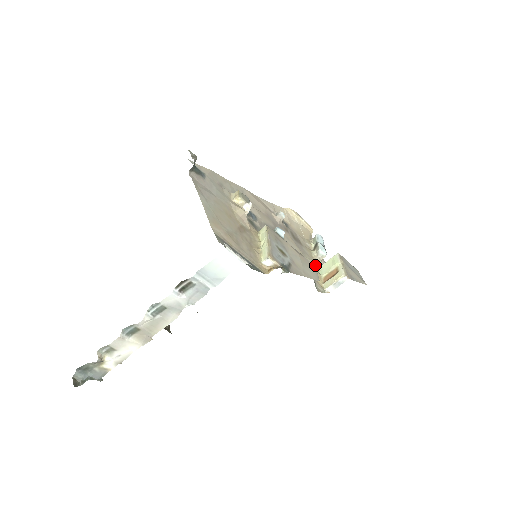
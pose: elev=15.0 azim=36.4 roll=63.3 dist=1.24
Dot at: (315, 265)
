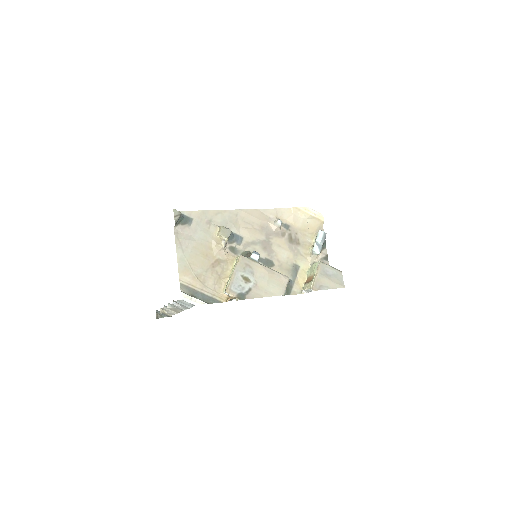
Dot at: (305, 264)
